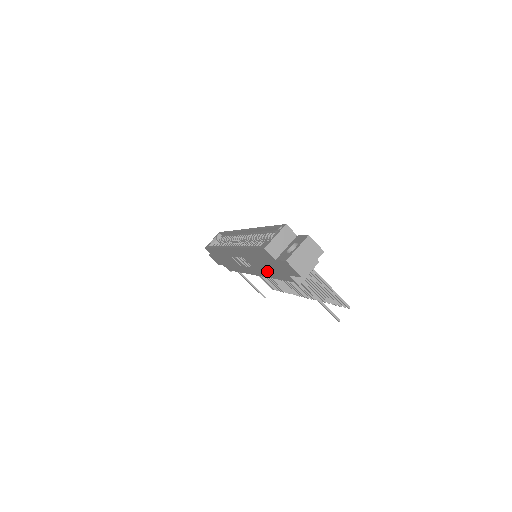
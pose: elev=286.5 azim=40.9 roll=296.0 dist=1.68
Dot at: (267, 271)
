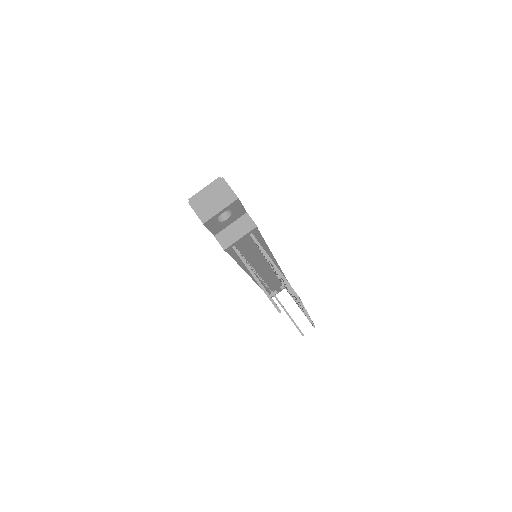
Dot at: occluded
